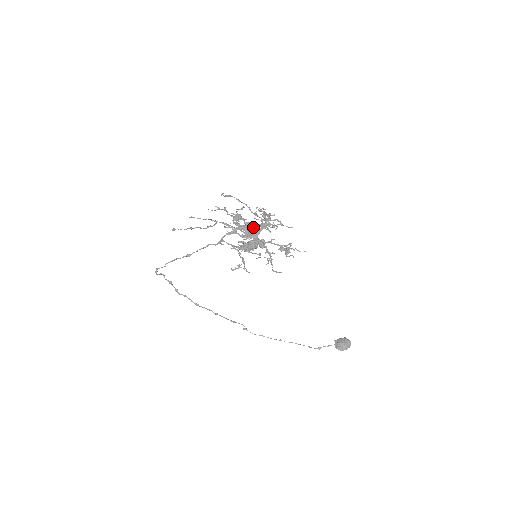
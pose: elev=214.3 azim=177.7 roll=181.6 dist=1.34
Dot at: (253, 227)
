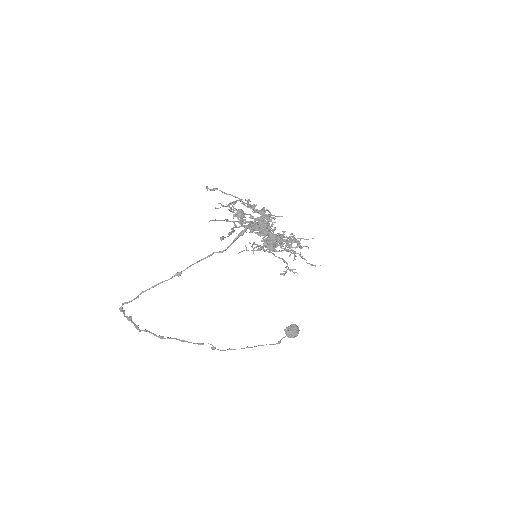
Dot at: (261, 222)
